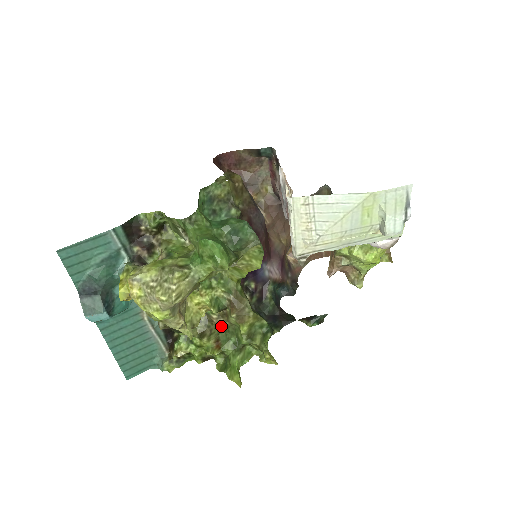
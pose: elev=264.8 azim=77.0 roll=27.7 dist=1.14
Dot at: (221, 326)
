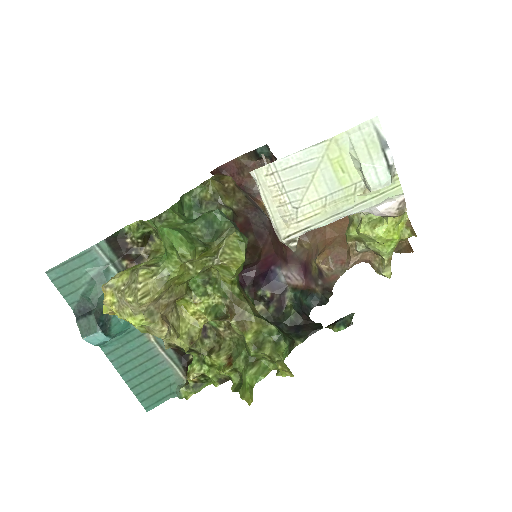
Dot at: (231, 340)
